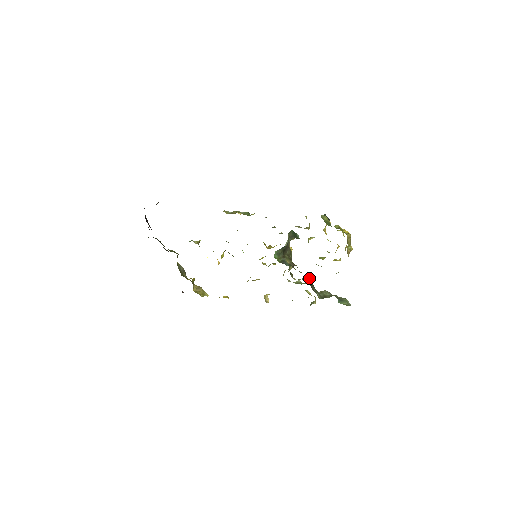
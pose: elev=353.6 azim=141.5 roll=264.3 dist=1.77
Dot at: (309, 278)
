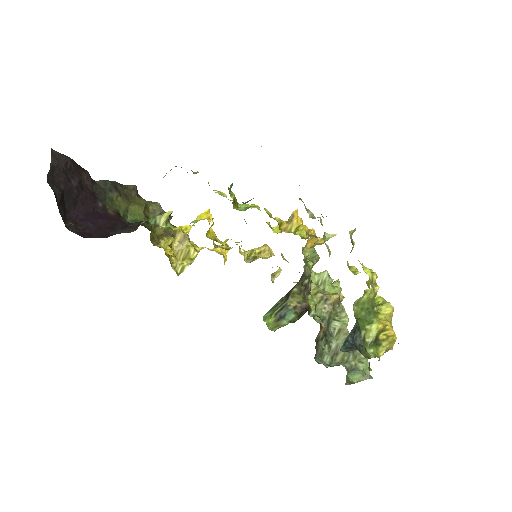
Dot at: (318, 333)
